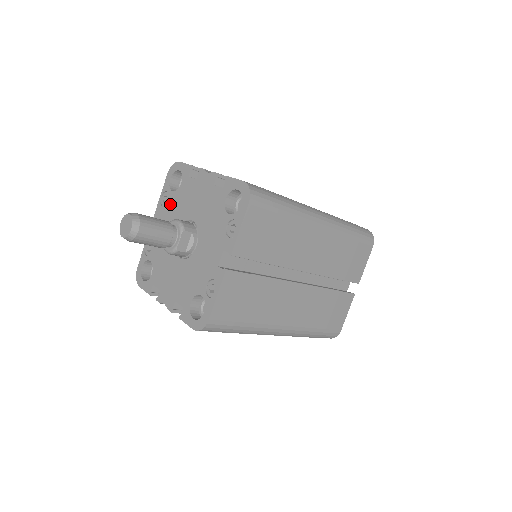
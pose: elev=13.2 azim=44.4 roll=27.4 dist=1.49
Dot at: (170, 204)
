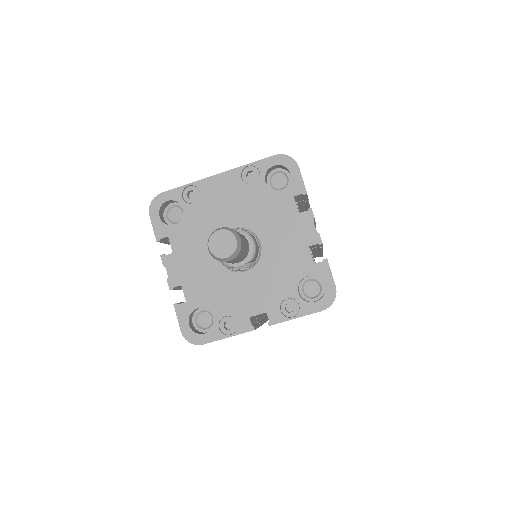
Dot at: (252, 191)
